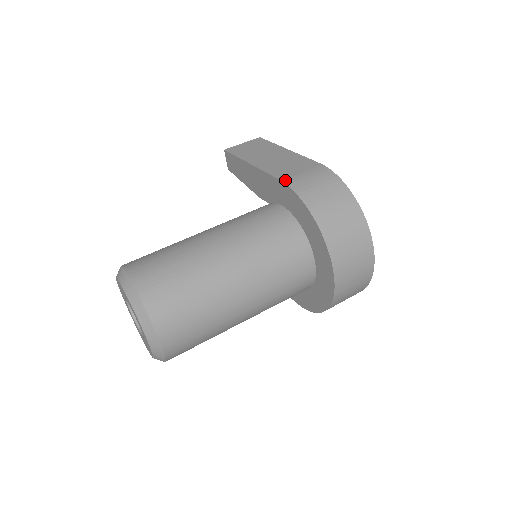
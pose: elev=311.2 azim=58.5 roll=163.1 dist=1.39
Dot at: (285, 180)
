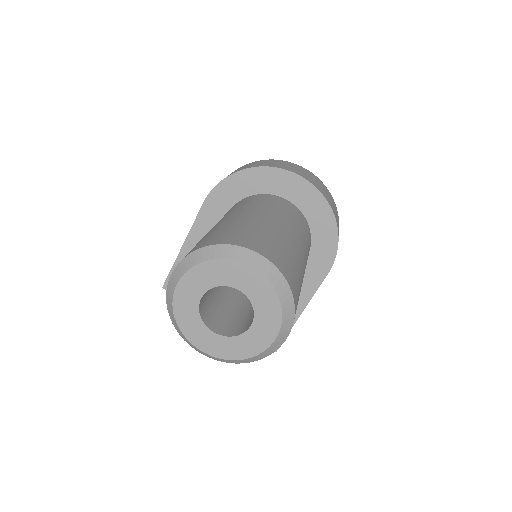
Dot at: (206, 198)
